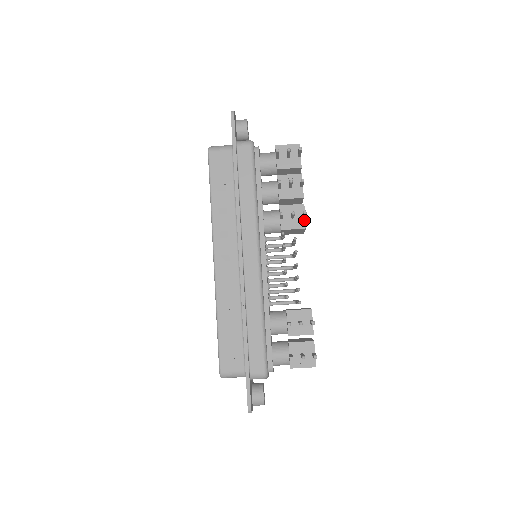
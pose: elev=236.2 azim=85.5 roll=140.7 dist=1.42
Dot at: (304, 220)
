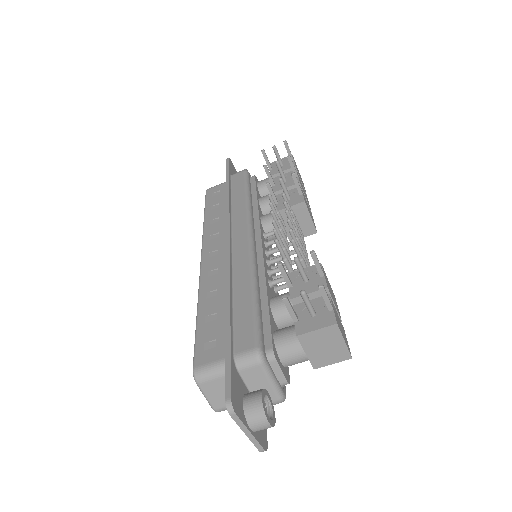
Dot at: (302, 196)
